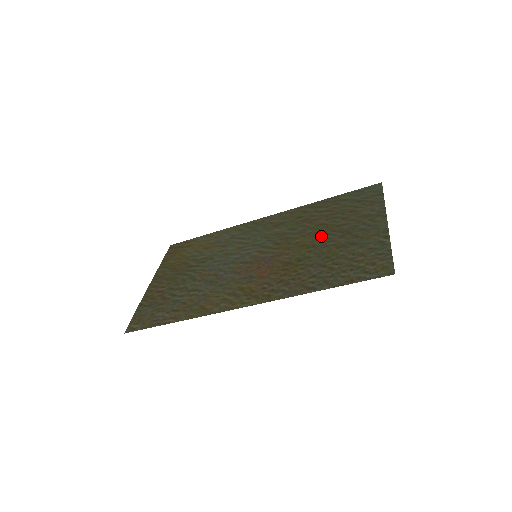
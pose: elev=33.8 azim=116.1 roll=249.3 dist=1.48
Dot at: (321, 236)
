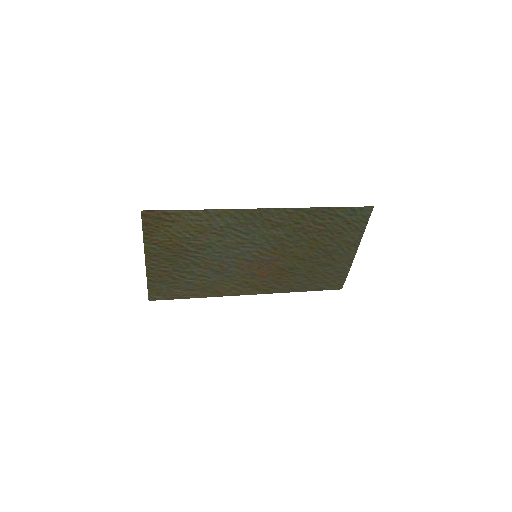
Dot at: (311, 252)
